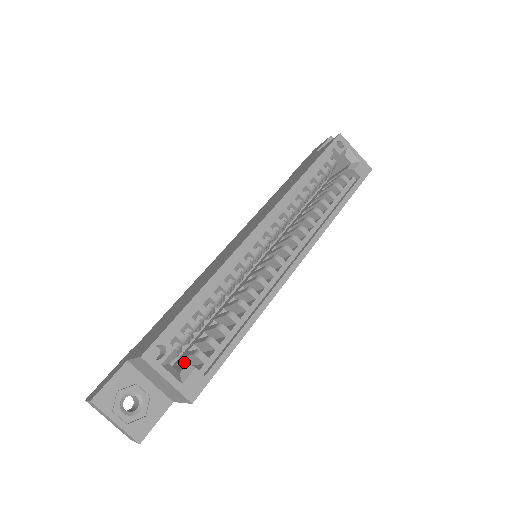
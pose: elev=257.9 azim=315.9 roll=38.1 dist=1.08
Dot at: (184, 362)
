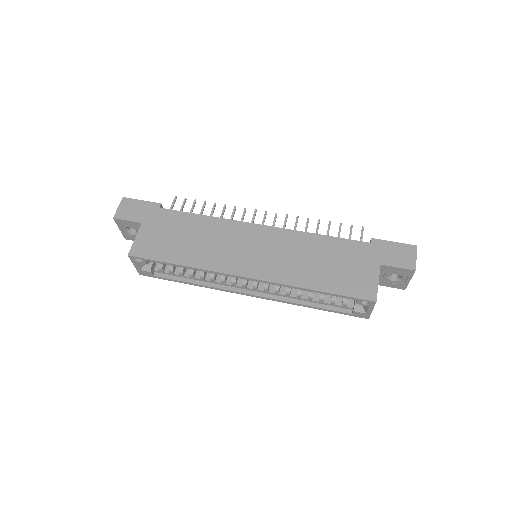
Dot at: occluded
